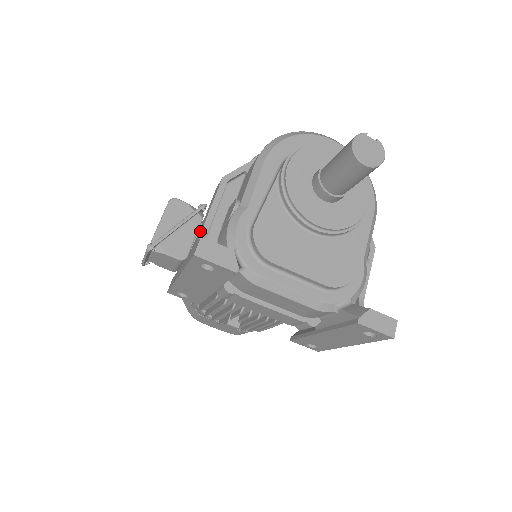
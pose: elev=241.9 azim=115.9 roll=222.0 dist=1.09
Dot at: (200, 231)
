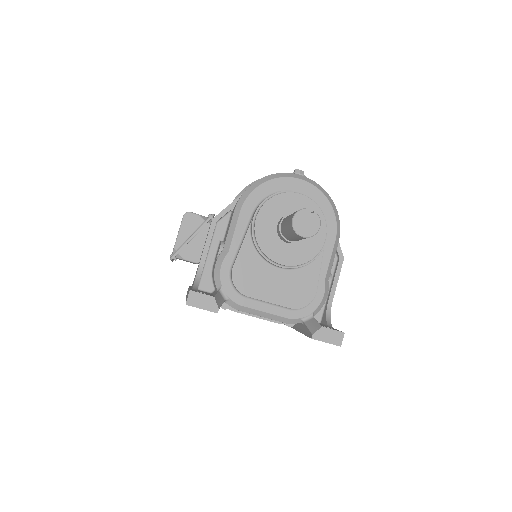
Dot at: (199, 264)
